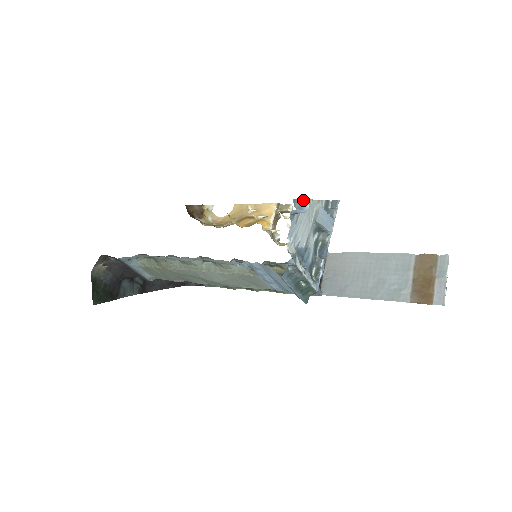
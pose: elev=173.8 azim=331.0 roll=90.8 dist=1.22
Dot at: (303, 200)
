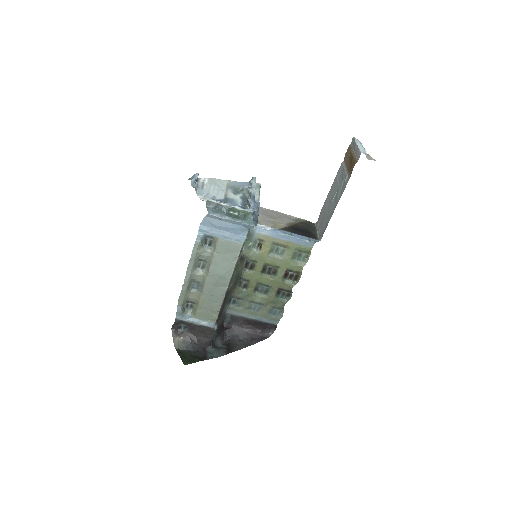
Dot at: (194, 175)
